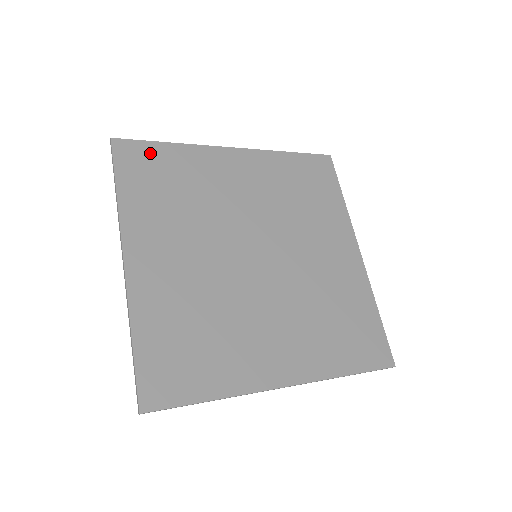
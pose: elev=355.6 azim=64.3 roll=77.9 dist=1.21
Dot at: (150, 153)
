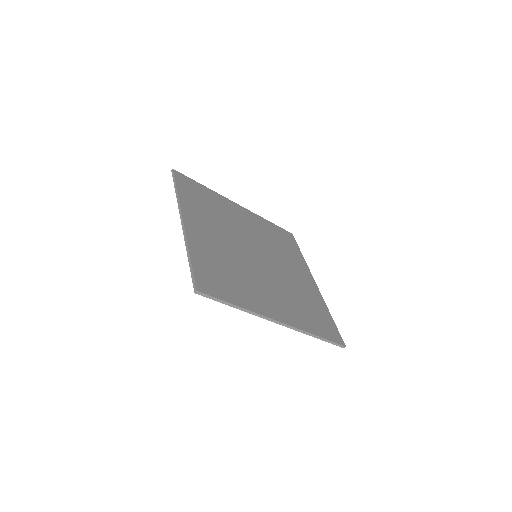
Dot at: (194, 185)
